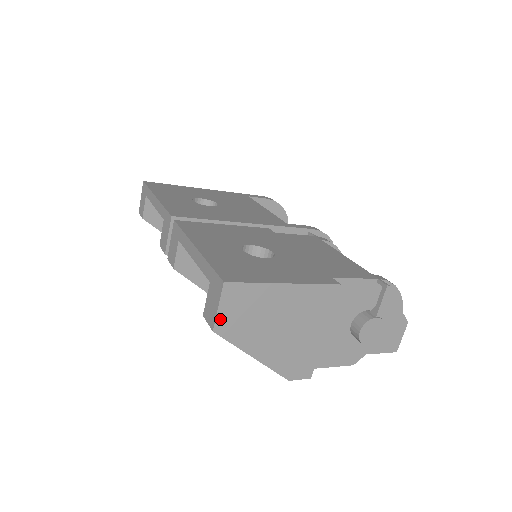
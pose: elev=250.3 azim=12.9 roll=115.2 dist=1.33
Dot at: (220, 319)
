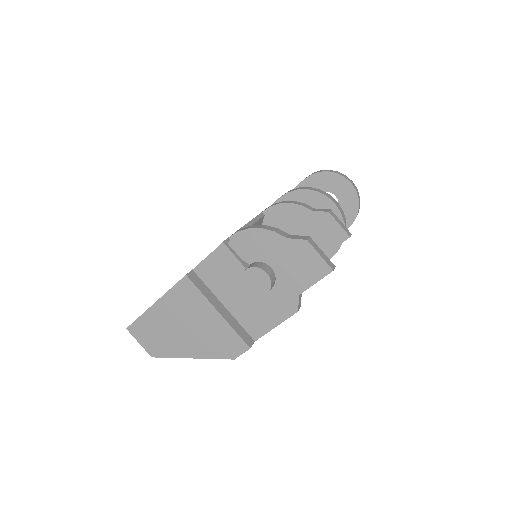
Dot at: (147, 348)
